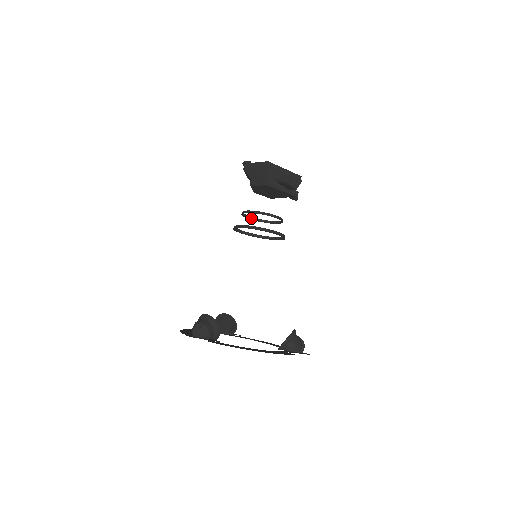
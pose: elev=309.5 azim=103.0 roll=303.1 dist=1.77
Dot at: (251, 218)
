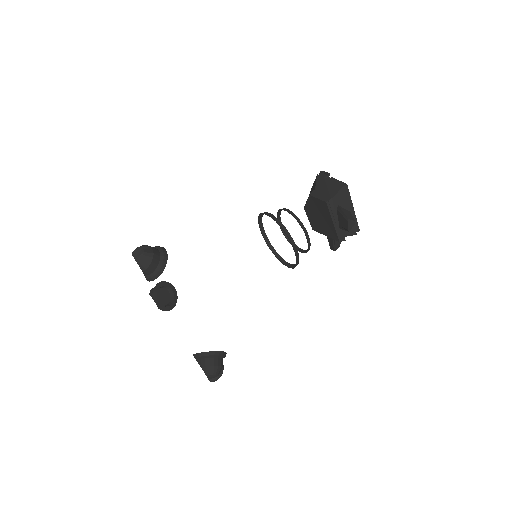
Dot at: occluded
